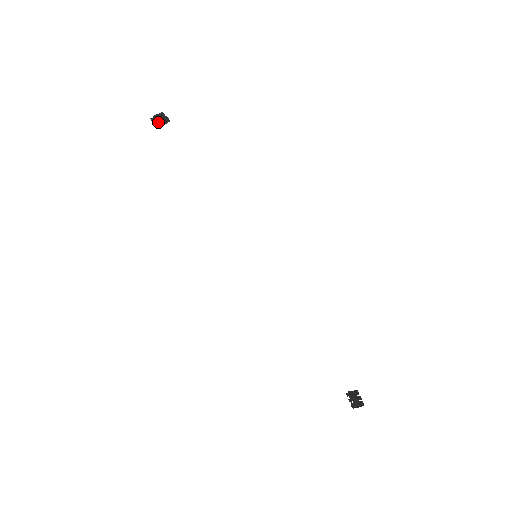
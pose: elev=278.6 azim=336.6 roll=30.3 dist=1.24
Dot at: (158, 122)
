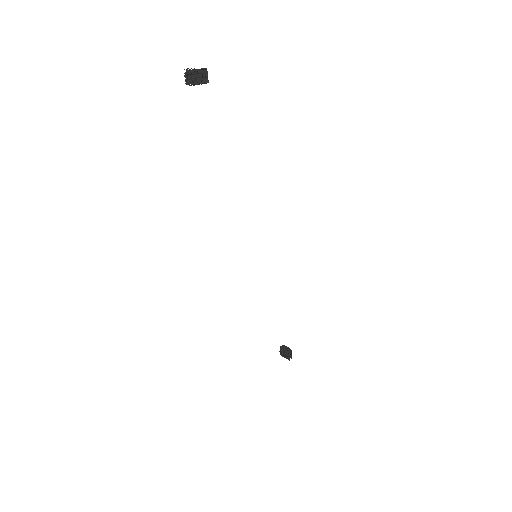
Dot at: (193, 81)
